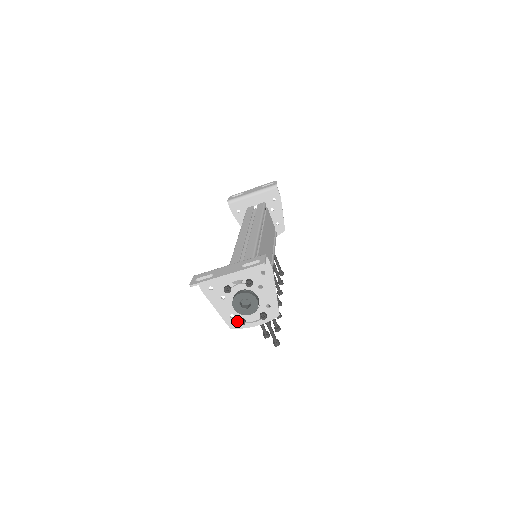
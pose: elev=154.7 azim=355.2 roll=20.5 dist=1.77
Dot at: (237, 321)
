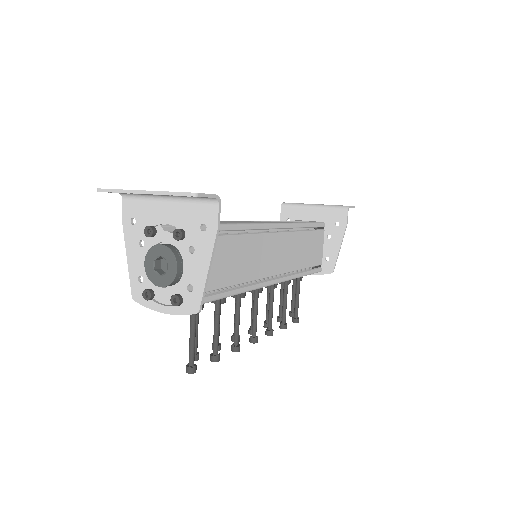
Dot at: (144, 291)
